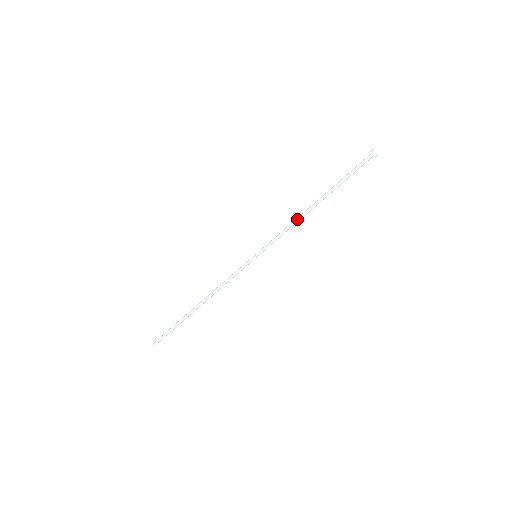
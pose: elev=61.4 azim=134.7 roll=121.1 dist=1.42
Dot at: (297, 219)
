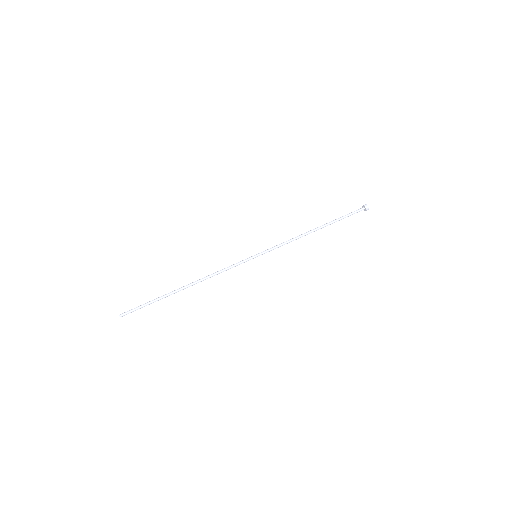
Dot at: (299, 235)
